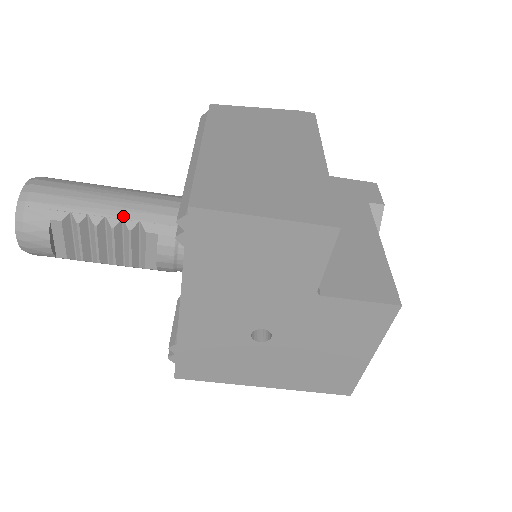
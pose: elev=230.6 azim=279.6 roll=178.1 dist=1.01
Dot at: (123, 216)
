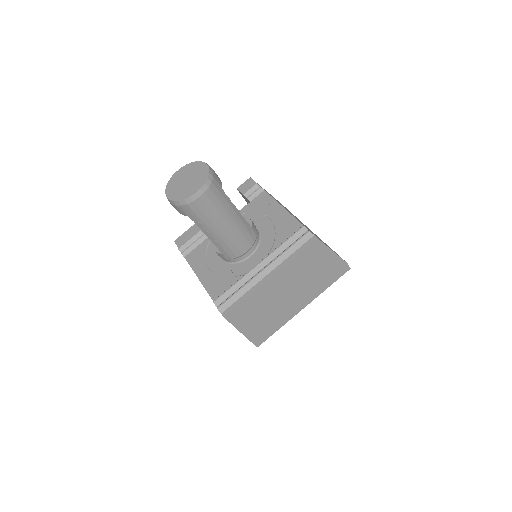
Dot at: (218, 241)
